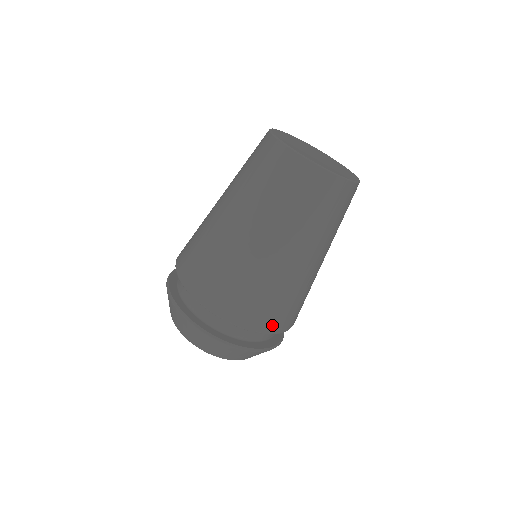
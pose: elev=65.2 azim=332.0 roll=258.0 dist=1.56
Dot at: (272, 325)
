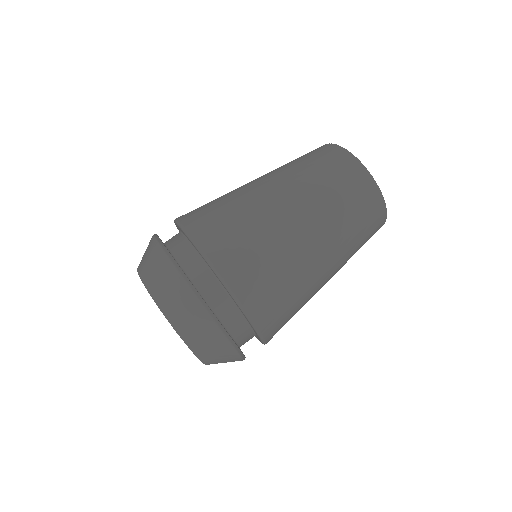
Dot at: (270, 329)
